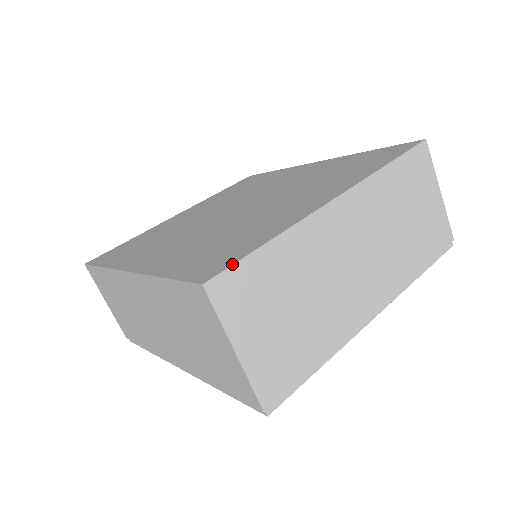
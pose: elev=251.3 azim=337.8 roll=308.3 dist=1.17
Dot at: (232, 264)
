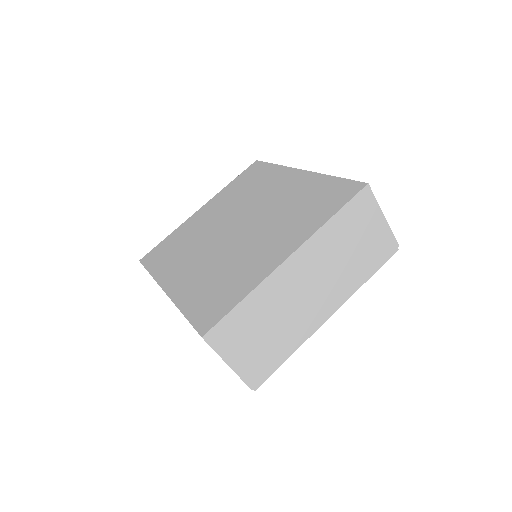
Dot at: (219, 321)
